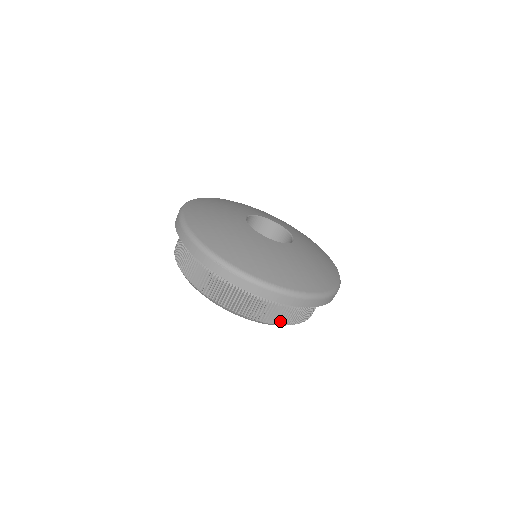
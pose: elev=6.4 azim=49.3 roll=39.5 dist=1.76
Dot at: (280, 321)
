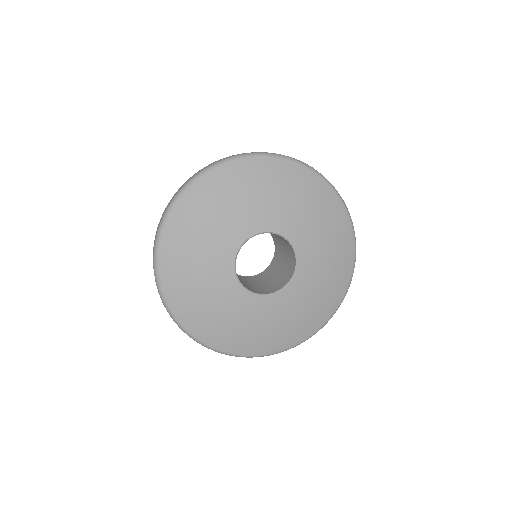
Dot at: occluded
